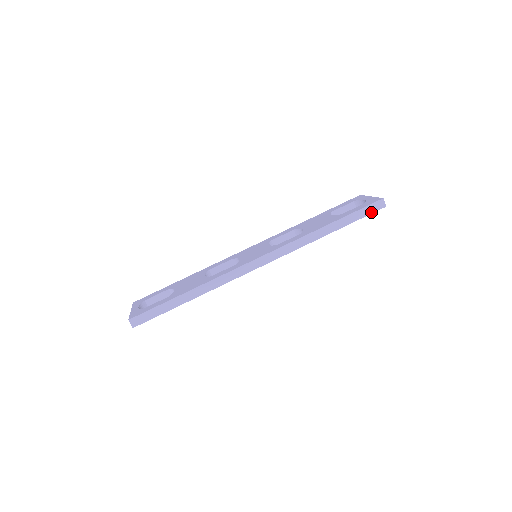
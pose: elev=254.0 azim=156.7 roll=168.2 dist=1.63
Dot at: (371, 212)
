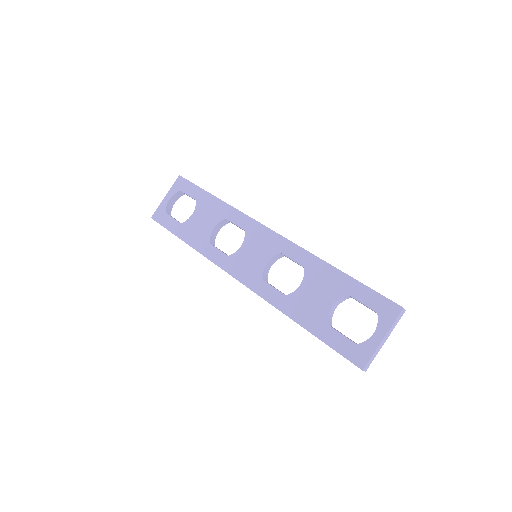
Dot at: occluded
